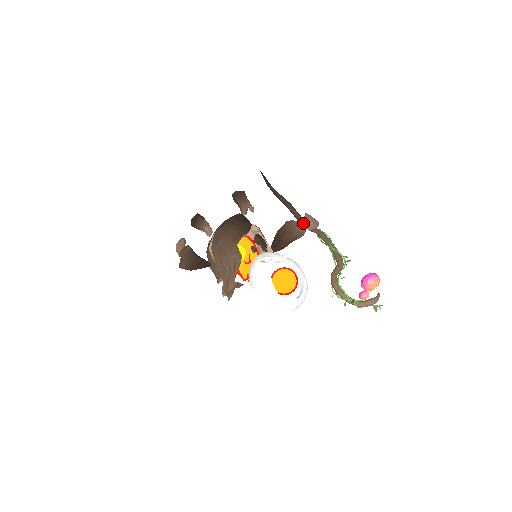
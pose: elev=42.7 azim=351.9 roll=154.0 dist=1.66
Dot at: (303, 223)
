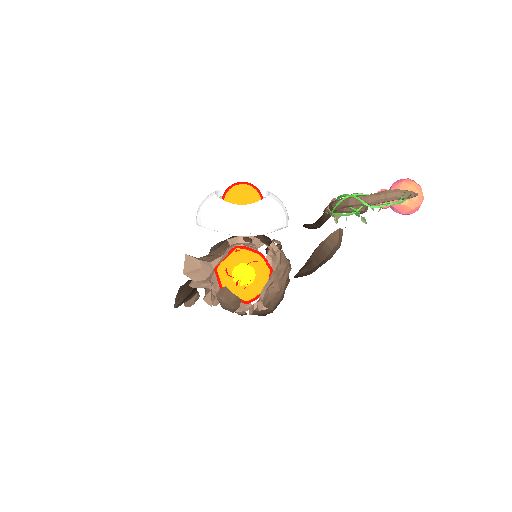
Dot at: (324, 212)
